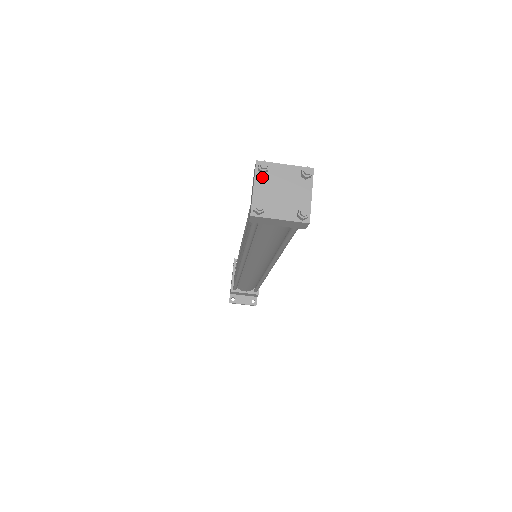
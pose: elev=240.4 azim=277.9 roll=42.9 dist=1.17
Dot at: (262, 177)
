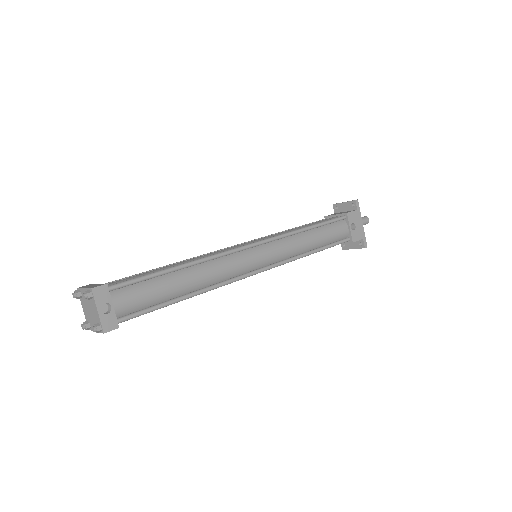
Dot at: (82, 300)
